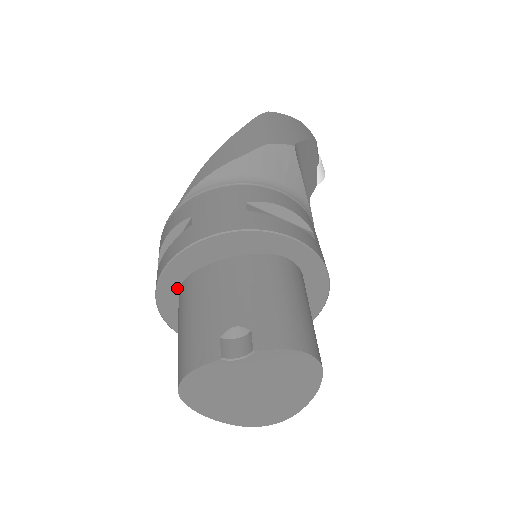
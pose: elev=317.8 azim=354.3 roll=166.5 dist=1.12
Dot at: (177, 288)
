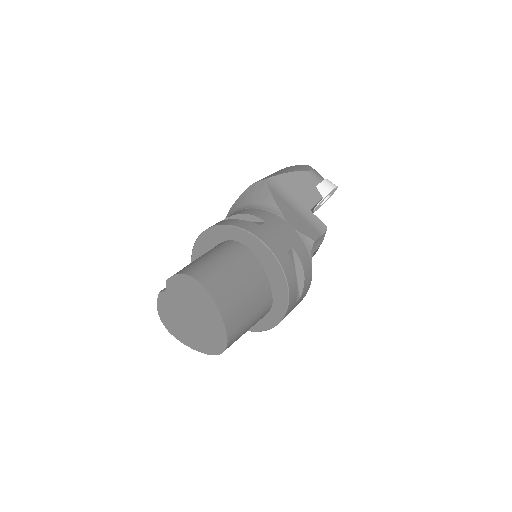
Dot at: occluded
